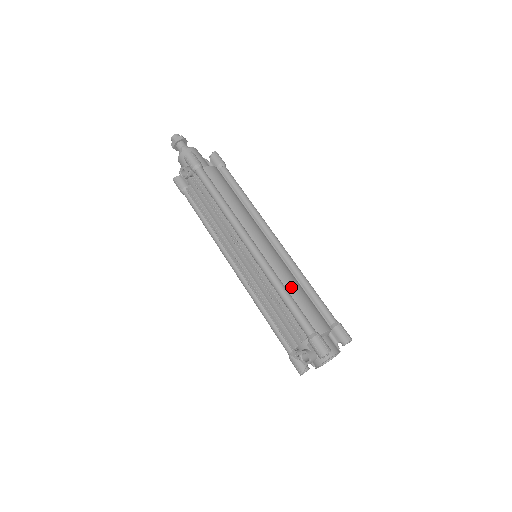
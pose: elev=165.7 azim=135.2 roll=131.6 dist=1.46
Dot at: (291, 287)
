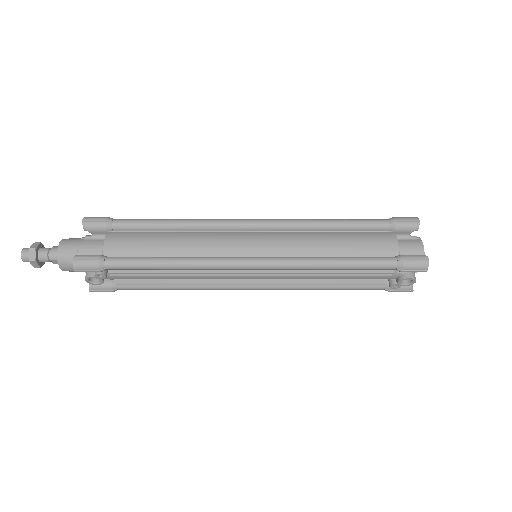
Dot at: (327, 248)
